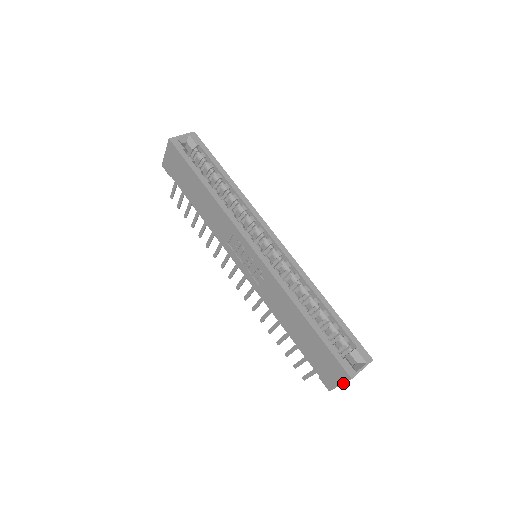
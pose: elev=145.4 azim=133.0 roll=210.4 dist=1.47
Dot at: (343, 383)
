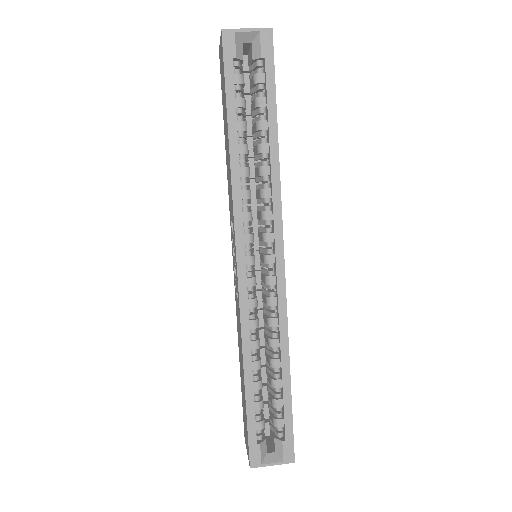
Dot at: occluded
